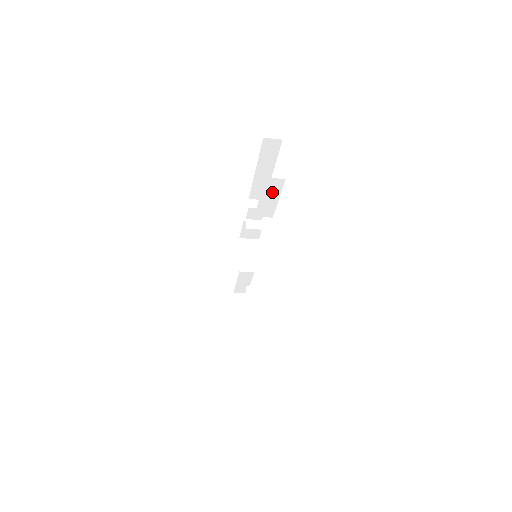
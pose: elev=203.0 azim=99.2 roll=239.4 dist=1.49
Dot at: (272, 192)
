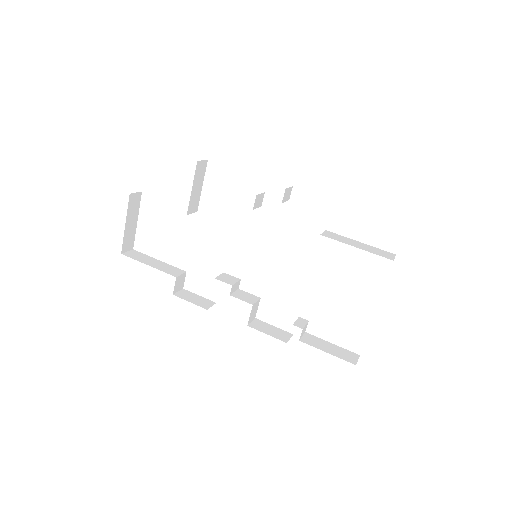
Dot at: occluded
